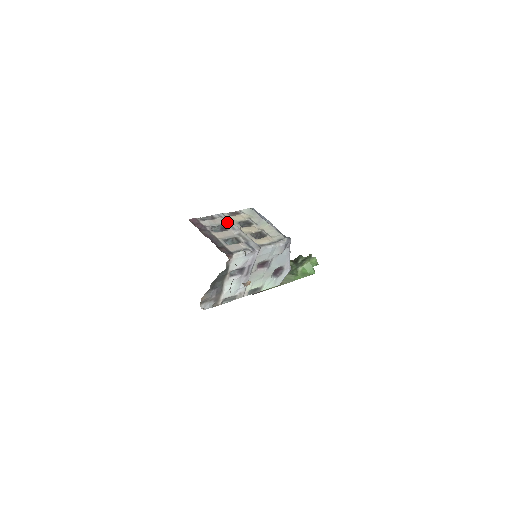
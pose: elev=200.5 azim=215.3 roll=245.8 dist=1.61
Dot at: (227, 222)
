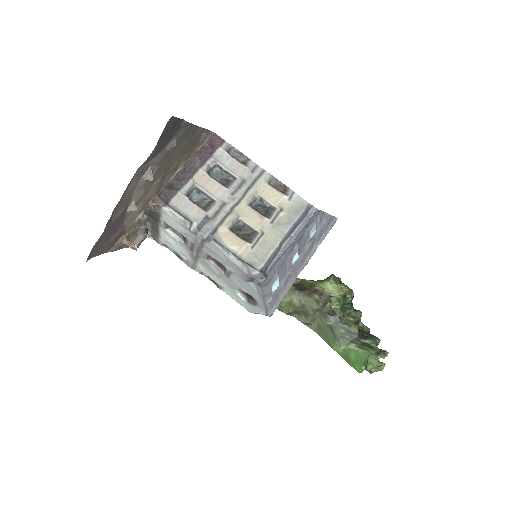
Dot at: (244, 181)
